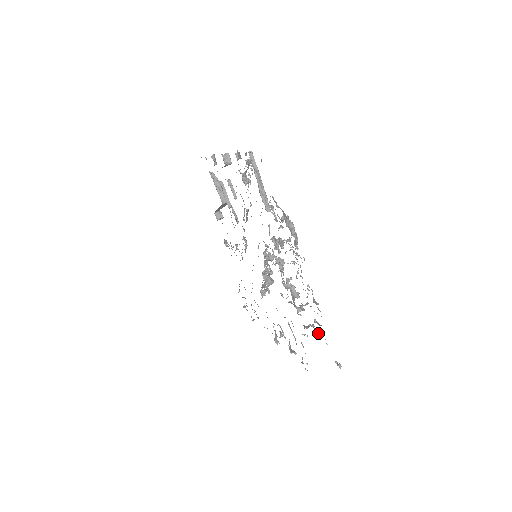
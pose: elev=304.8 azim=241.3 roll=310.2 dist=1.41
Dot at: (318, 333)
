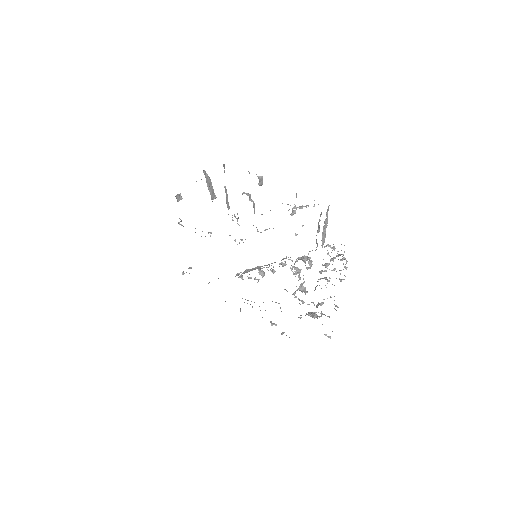
Dot at: occluded
